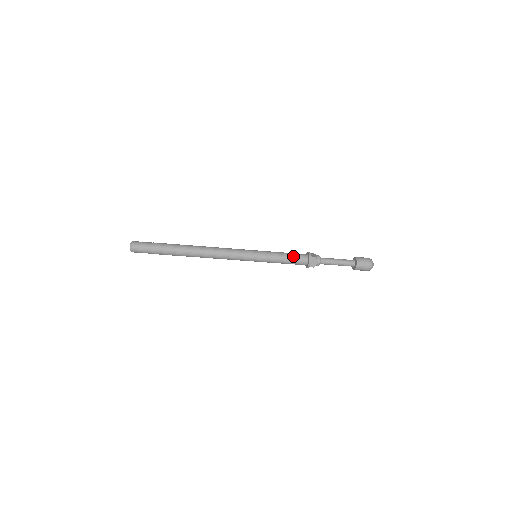
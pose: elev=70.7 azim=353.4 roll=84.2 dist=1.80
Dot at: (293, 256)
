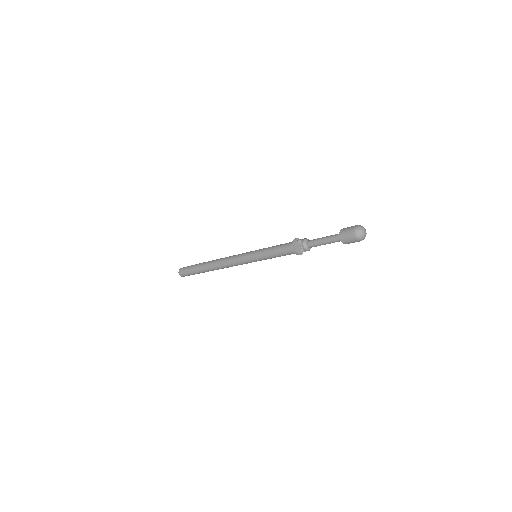
Dot at: (280, 246)
